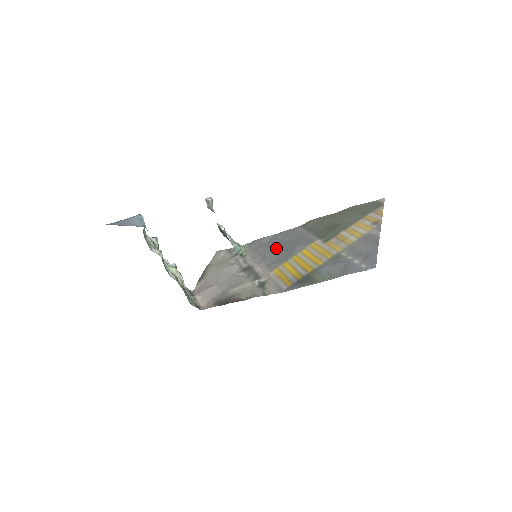
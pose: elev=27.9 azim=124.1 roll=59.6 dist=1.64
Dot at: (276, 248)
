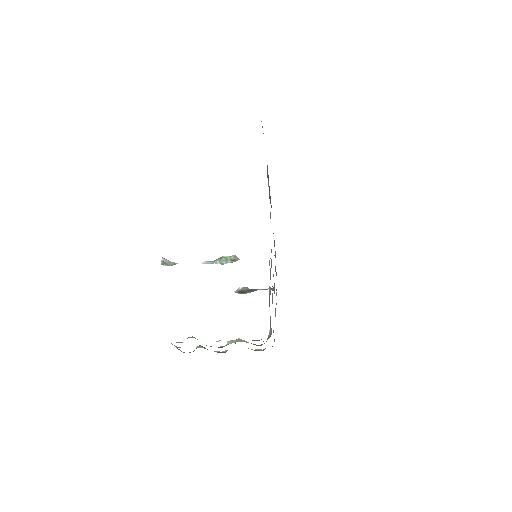
Dot at: occluded
